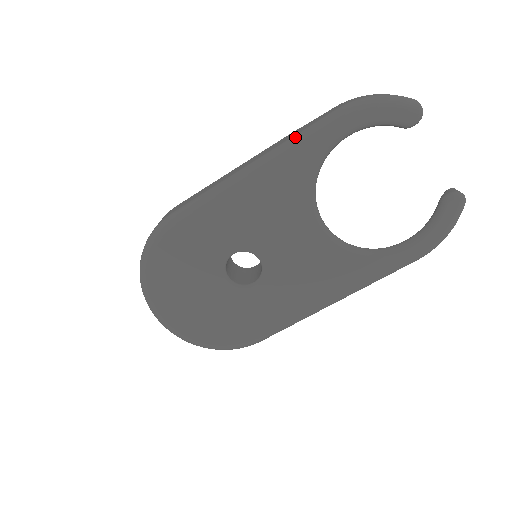
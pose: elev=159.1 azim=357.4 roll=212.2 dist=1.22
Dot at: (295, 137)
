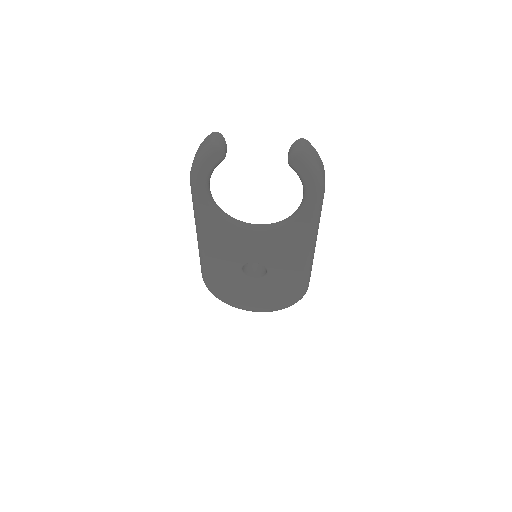
Dot at: occluded
